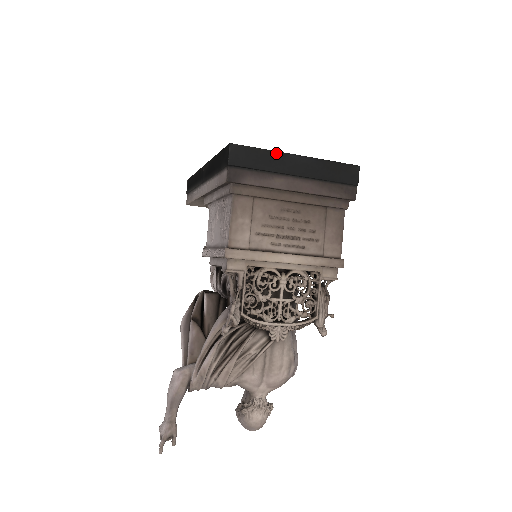
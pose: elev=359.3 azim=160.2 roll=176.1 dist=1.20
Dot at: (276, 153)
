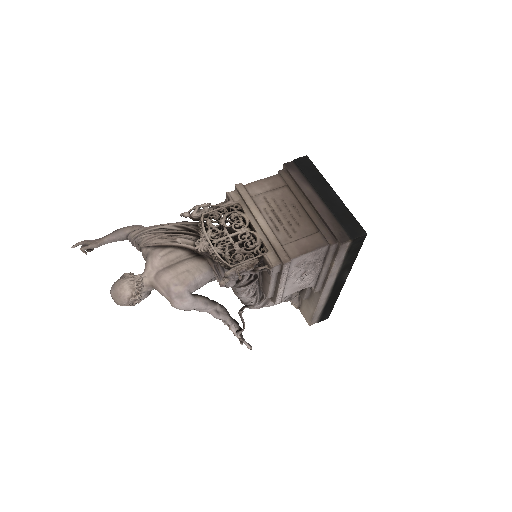
Dot at: (324, 180)
